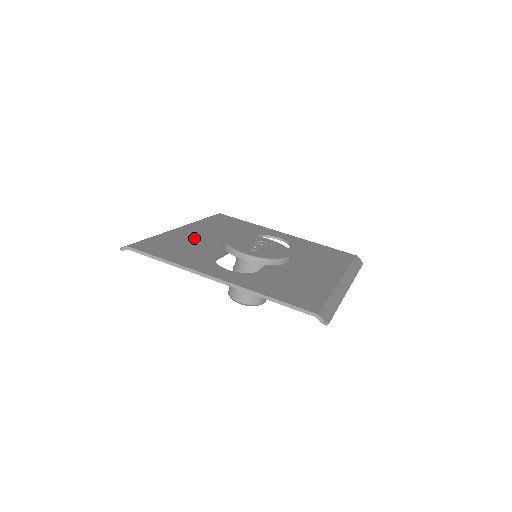
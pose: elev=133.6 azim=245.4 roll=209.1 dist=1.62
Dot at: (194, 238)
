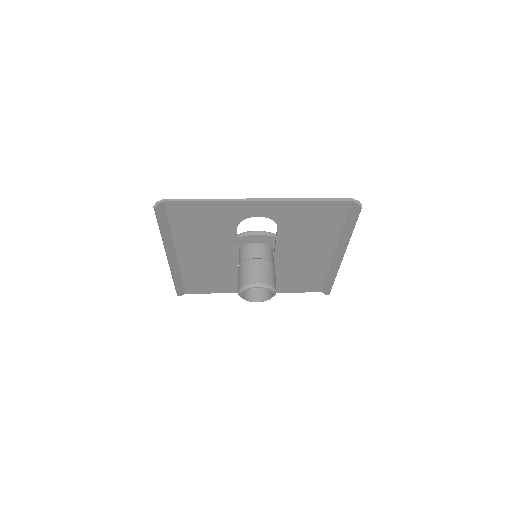
Dot at: occluded
